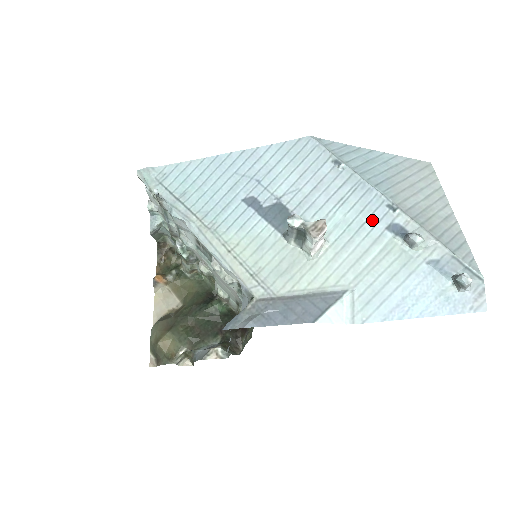
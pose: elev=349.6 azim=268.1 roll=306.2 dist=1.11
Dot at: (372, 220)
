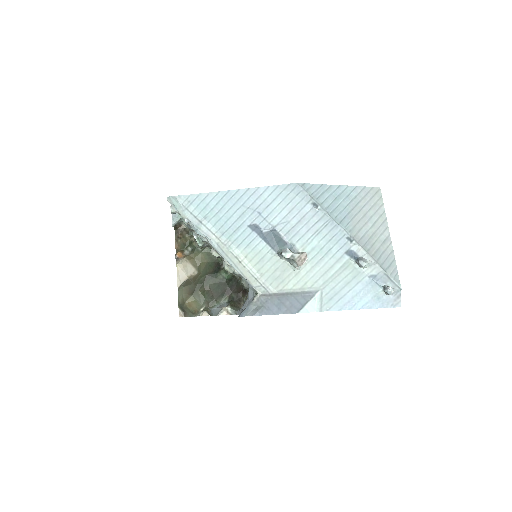
Dot at: (336, 247)
